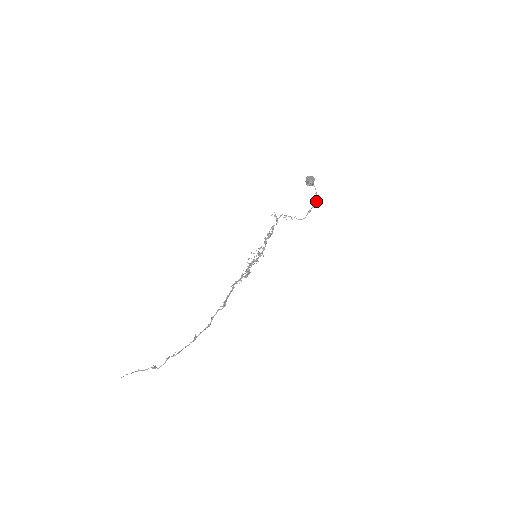
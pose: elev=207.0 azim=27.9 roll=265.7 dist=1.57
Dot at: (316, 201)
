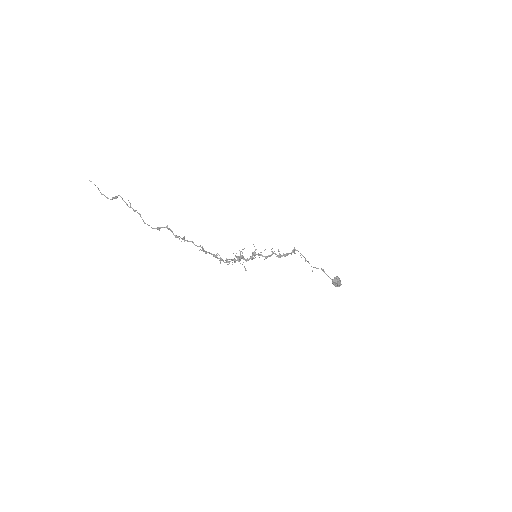
Dot at: (333, 281)
